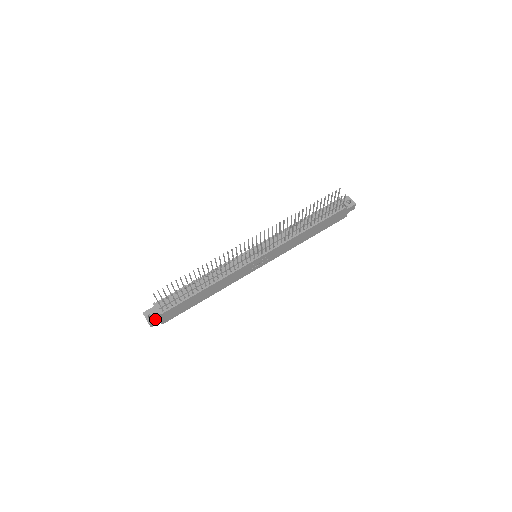
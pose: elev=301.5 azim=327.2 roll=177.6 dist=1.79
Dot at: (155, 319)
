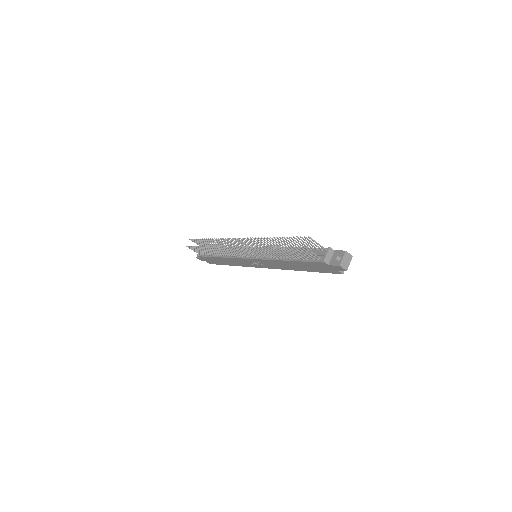
Dot at: (199, 257)
